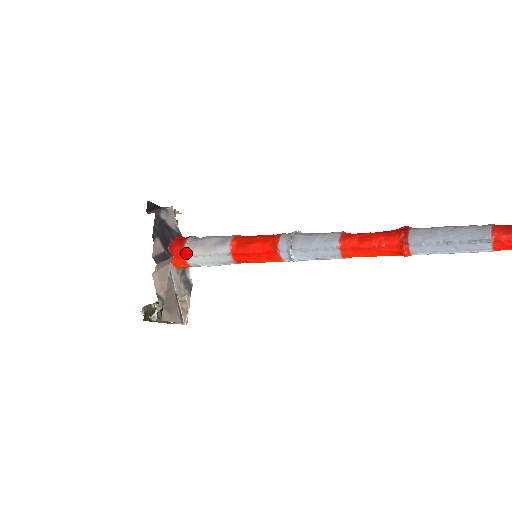
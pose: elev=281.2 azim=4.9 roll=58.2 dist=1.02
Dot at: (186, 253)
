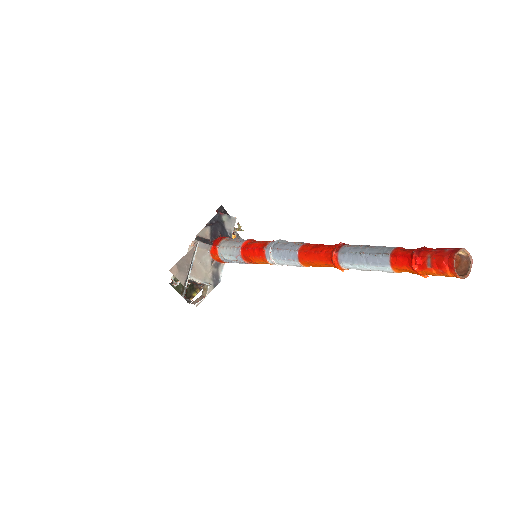
Dot at: (220, 244)
